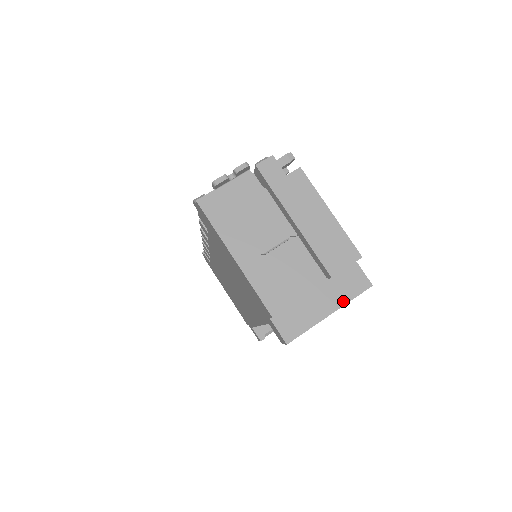
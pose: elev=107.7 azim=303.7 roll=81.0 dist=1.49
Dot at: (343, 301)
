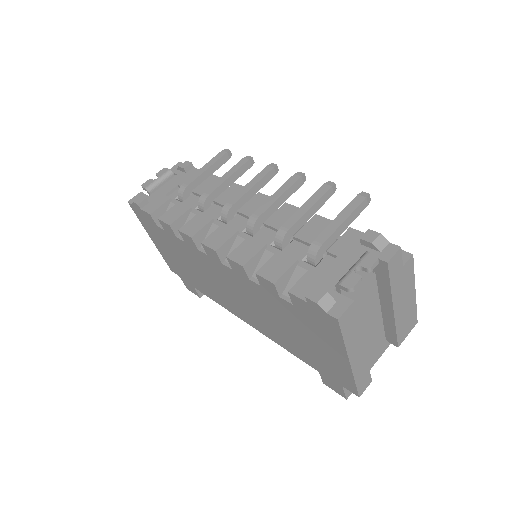
Dot at: (384, 349)
